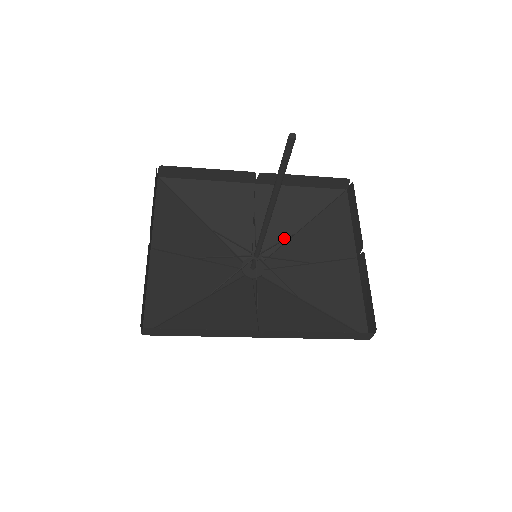
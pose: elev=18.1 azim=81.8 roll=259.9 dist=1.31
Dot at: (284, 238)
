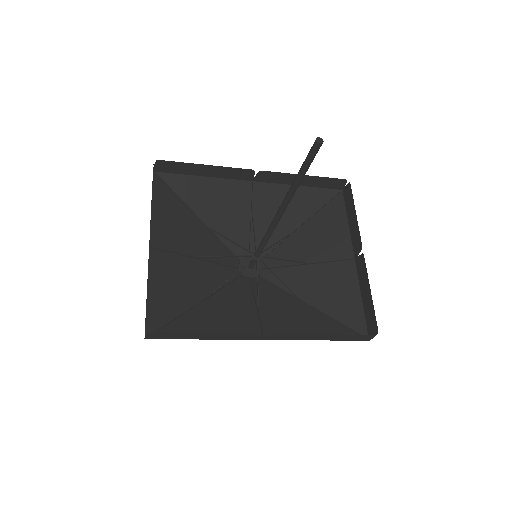
Dot at: (281, 237)
